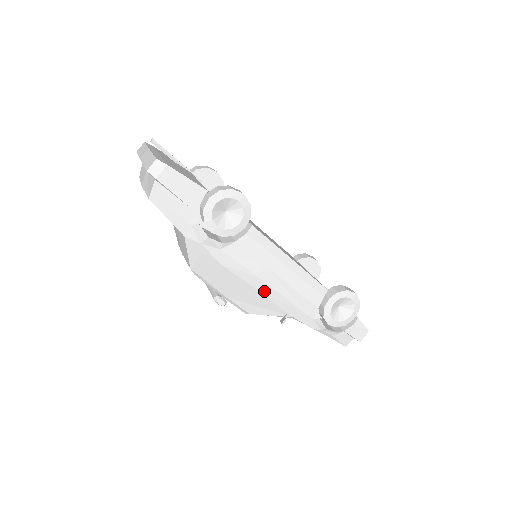
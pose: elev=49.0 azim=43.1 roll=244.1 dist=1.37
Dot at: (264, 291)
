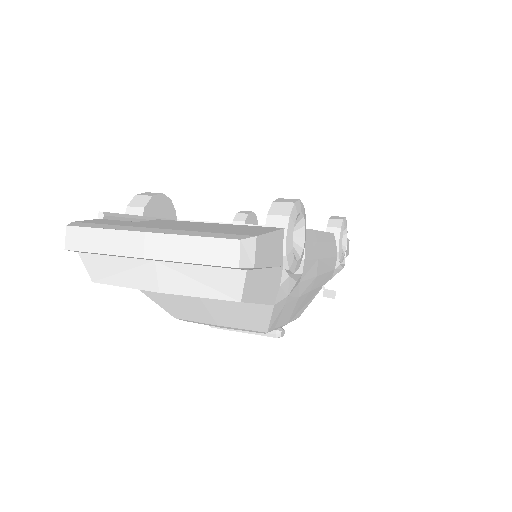
Dot at: (317, 284)
